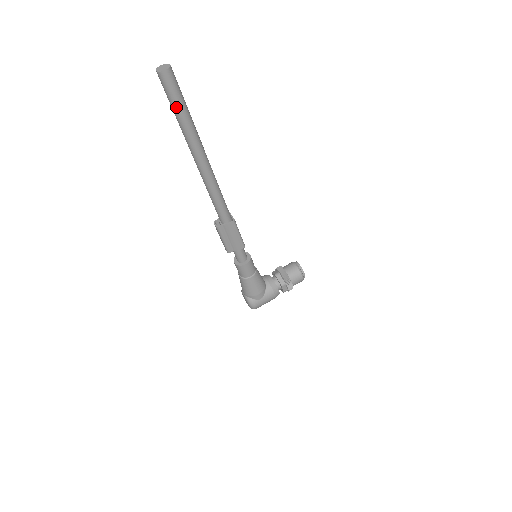
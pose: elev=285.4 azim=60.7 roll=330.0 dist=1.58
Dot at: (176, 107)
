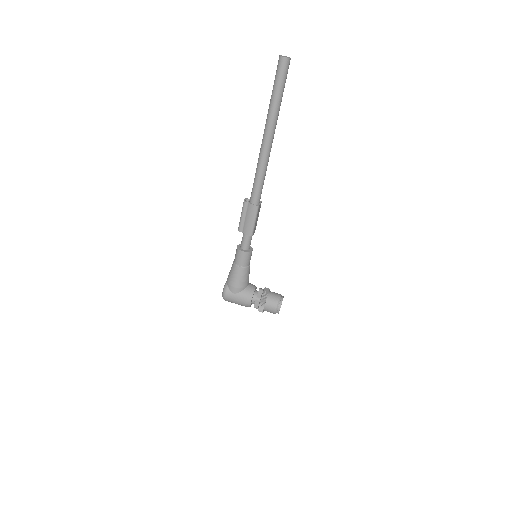
Dot at: (275, 87)
